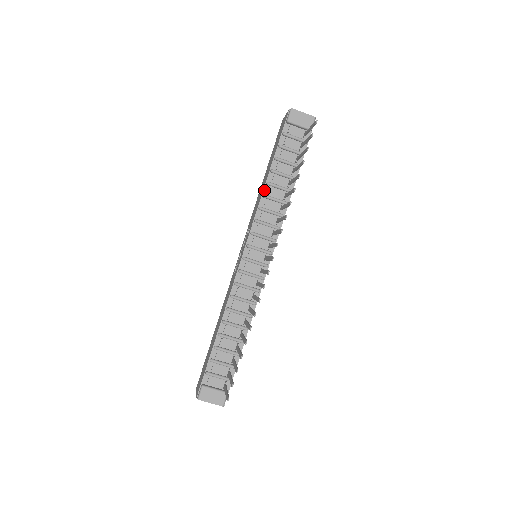
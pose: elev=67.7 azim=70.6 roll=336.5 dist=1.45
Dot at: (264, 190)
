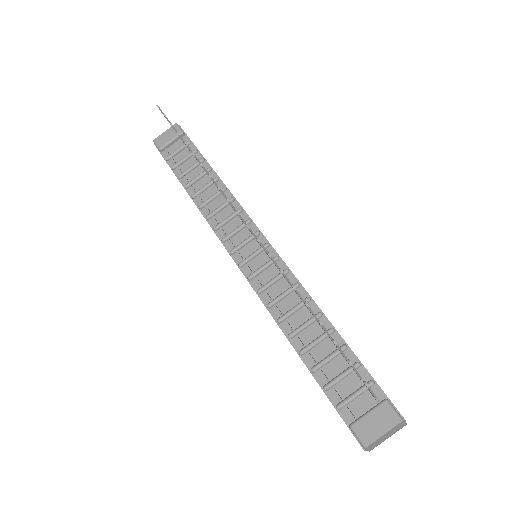
Dot at: (196, 204)
